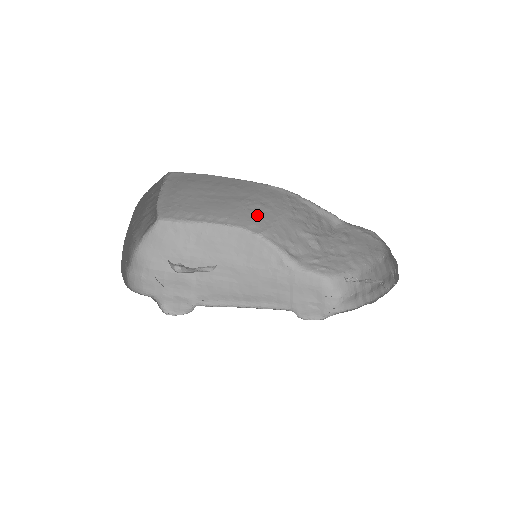
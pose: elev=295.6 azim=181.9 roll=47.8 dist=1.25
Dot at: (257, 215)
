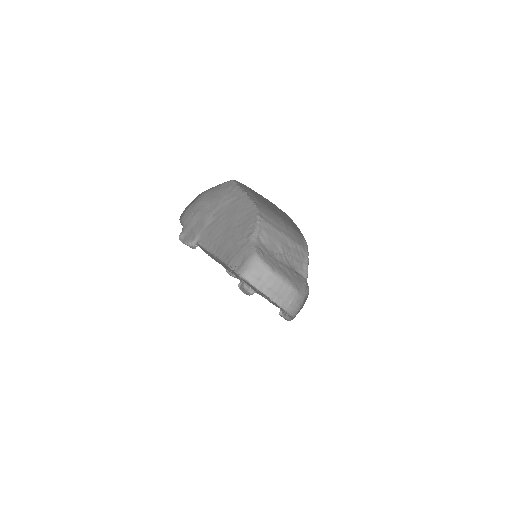
Dot at: (275, 220)
